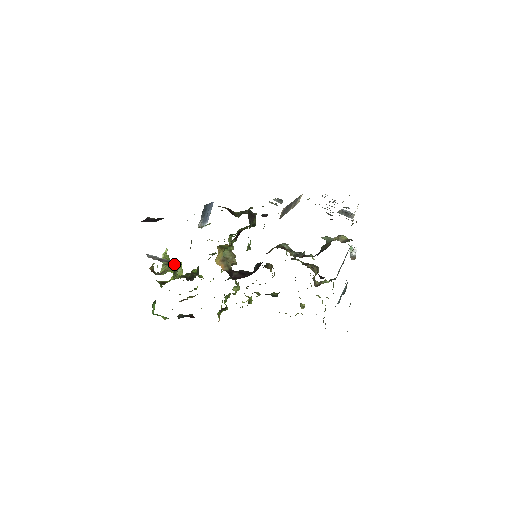
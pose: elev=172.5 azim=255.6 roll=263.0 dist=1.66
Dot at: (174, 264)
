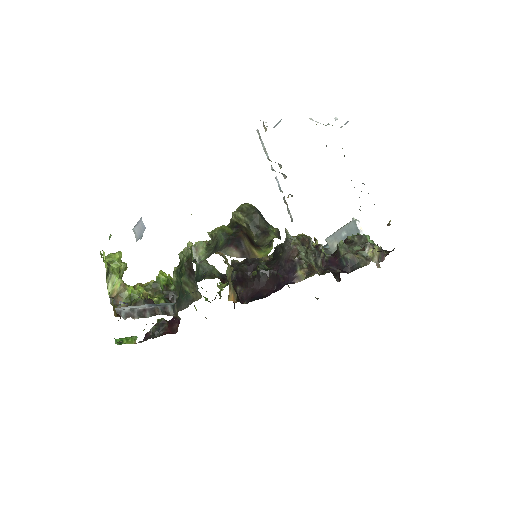
Dot at: (163, 311)
